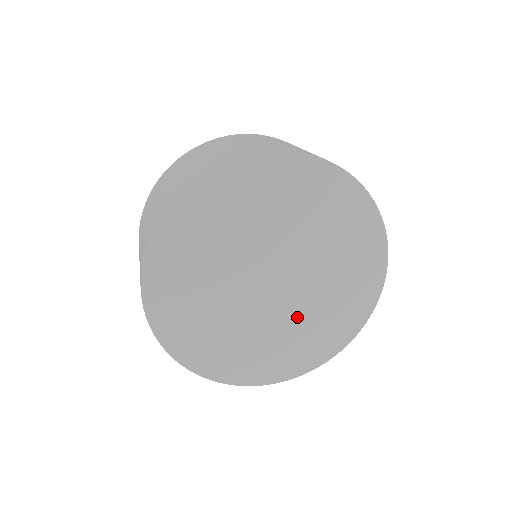
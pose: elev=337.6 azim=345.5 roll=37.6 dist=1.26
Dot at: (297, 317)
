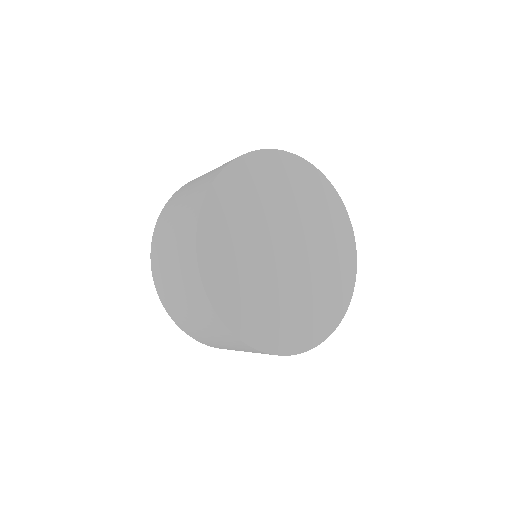
Dot at: (299, 292)
